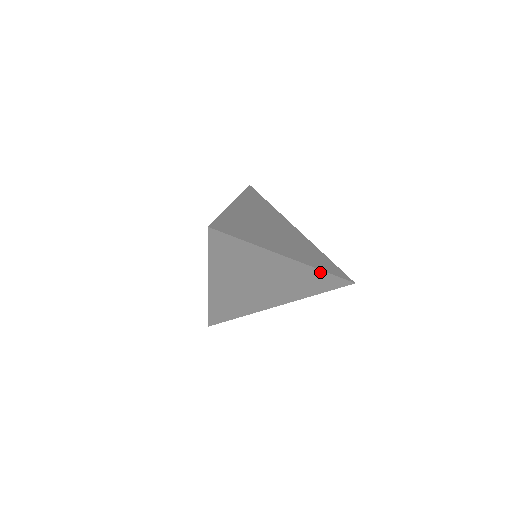
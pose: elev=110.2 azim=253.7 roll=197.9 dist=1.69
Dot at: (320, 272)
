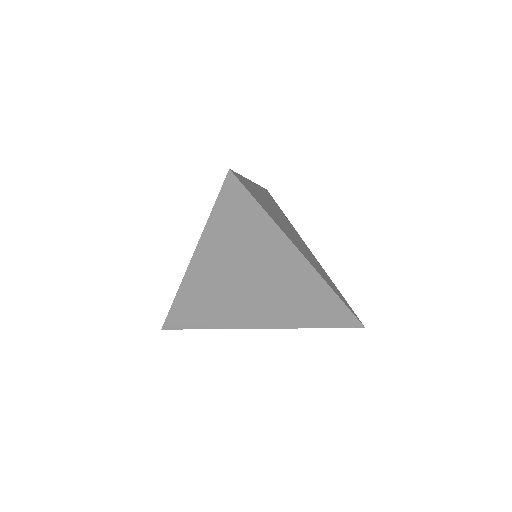
Dot at: (332, 295)
